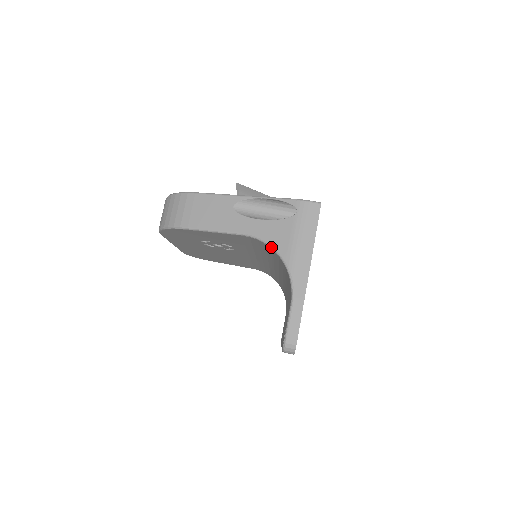
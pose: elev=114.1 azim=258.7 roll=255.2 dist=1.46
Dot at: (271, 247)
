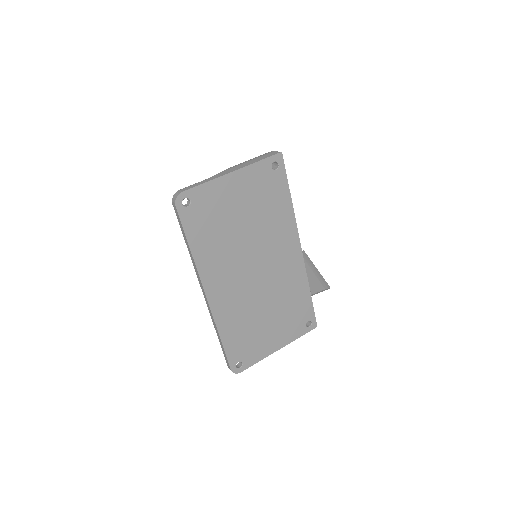
Dot at: occluded
